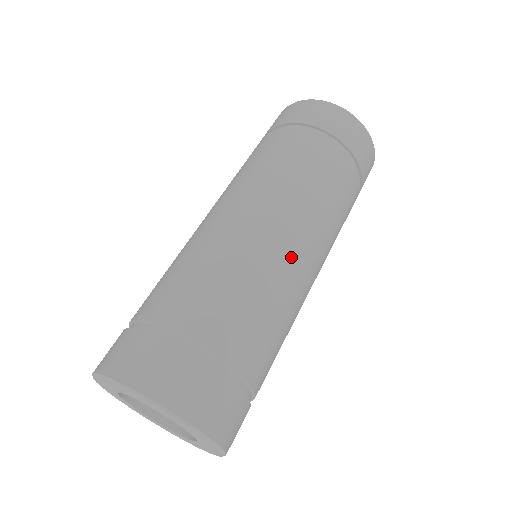
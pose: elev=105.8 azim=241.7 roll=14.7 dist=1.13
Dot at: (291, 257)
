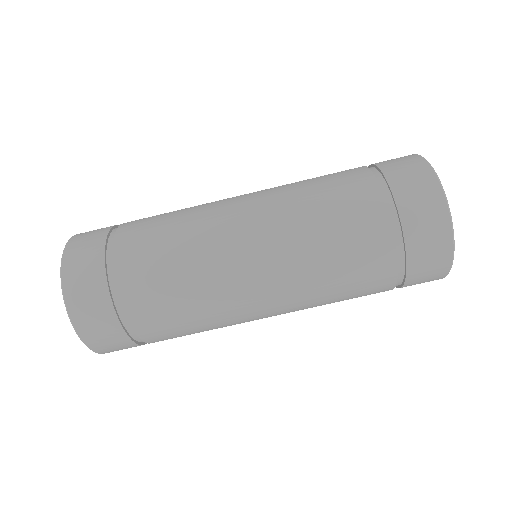
Dot at: (252, 313)
